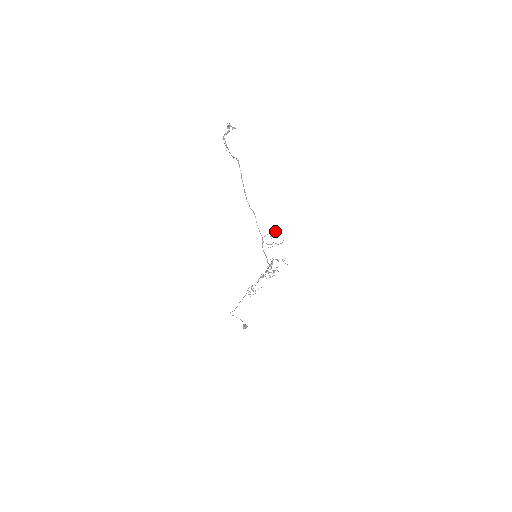
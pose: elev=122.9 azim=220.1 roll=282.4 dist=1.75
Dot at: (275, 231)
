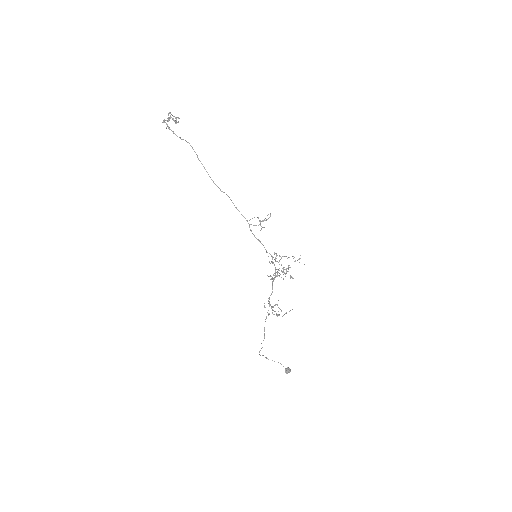
Dot at: occluded
